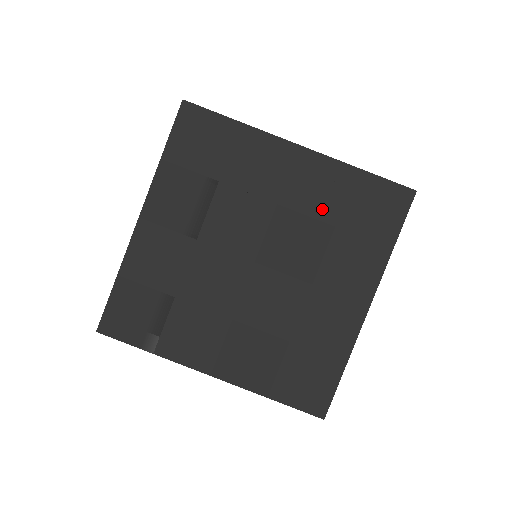
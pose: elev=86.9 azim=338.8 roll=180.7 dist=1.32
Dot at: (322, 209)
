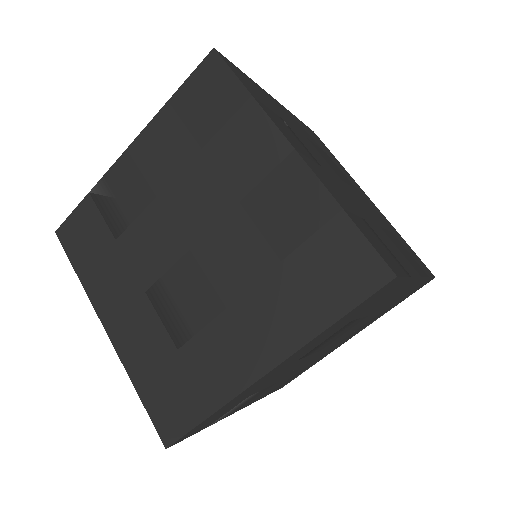
Dot at: (315, 142)
